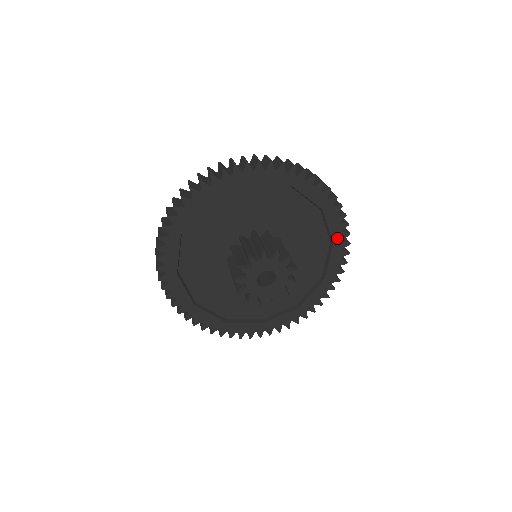
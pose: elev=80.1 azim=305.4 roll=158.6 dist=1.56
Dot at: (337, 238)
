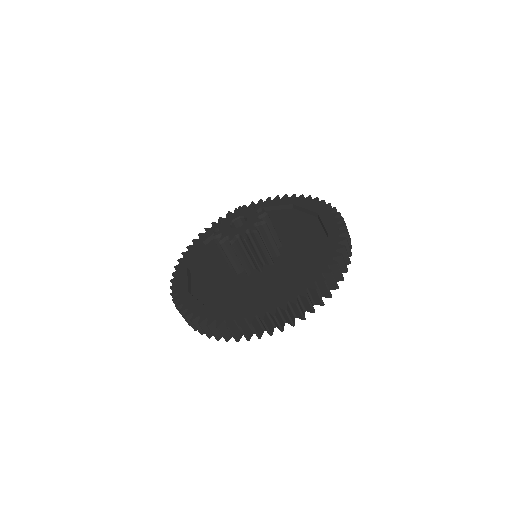
Dot at: (290, 202)
